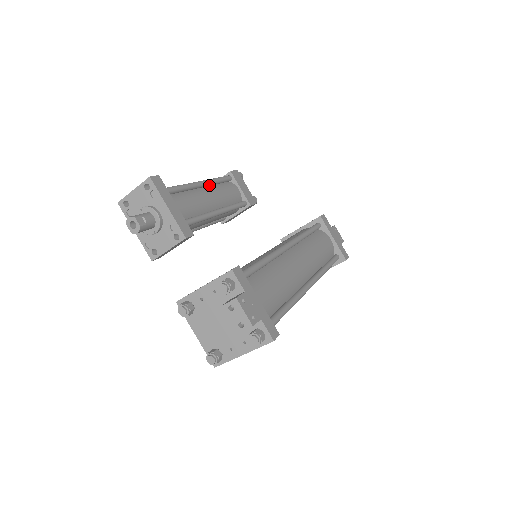
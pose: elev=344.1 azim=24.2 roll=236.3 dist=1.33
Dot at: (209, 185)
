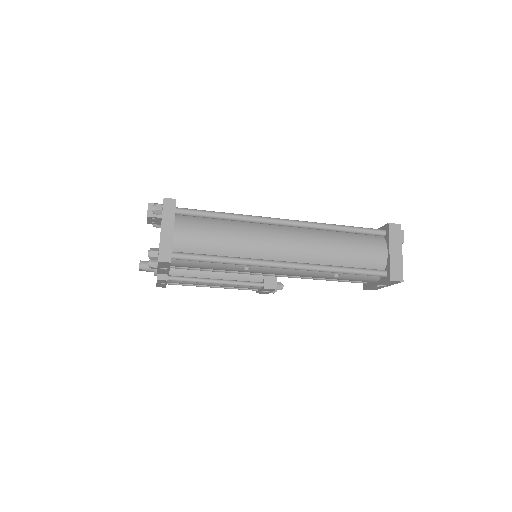
Dot at: occluded
